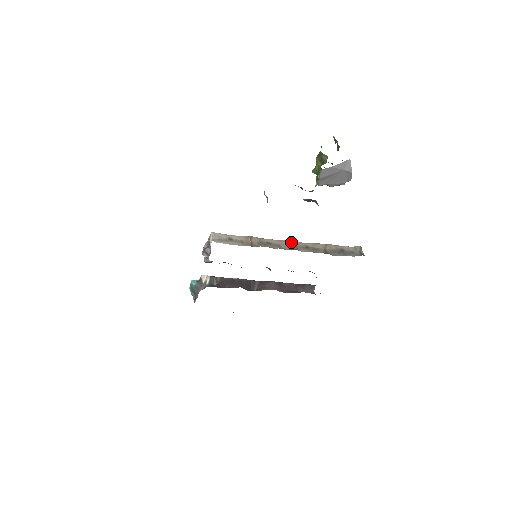
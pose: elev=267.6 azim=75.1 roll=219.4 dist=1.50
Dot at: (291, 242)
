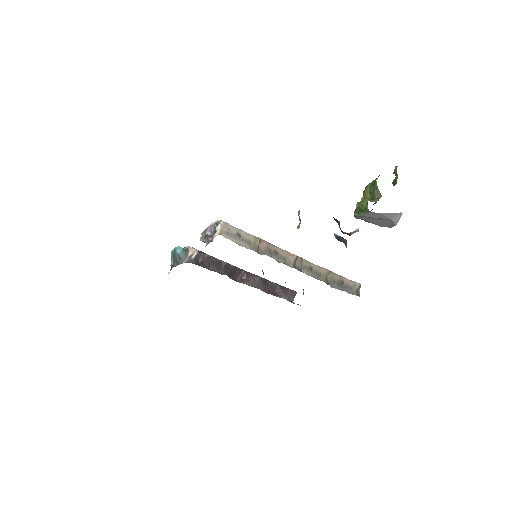
Dot at: (298, 258)
